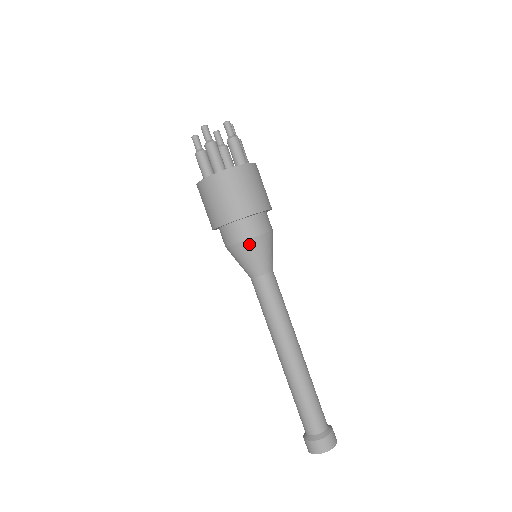
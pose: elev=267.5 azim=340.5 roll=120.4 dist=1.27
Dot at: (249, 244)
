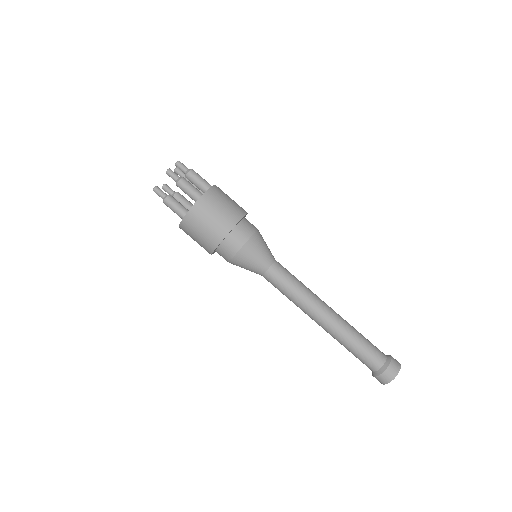
Dot at: (235, 261)
